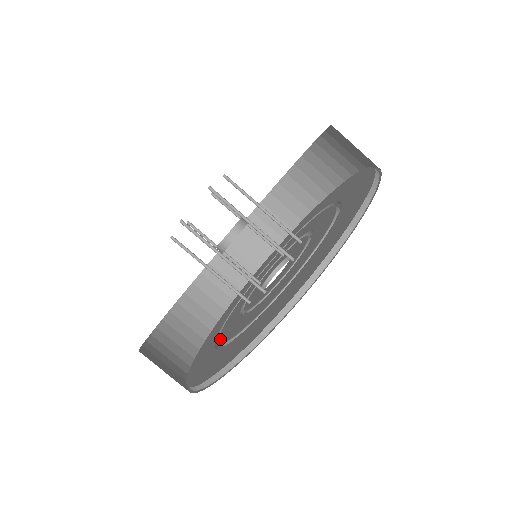
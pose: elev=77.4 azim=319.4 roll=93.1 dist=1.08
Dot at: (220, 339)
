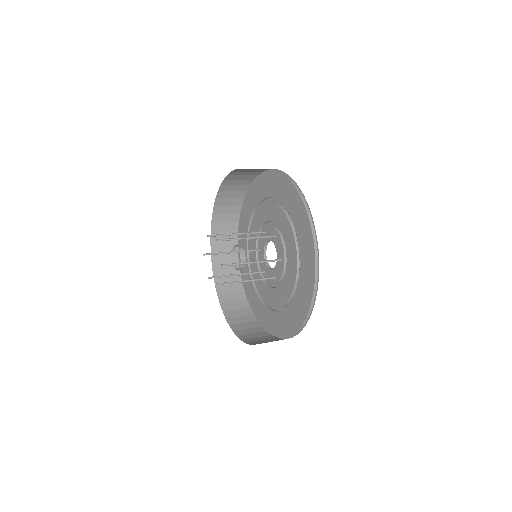
Dot at: (283, 304)
